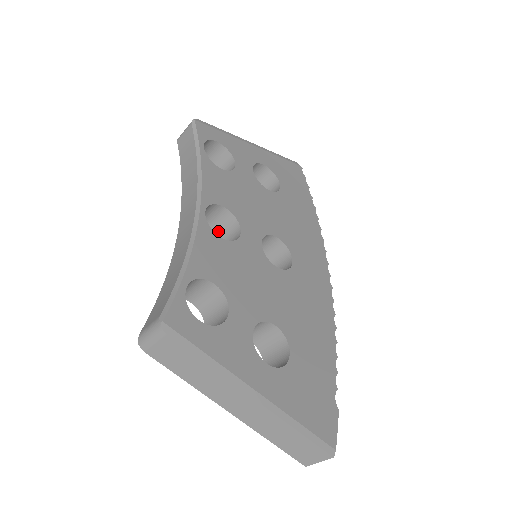
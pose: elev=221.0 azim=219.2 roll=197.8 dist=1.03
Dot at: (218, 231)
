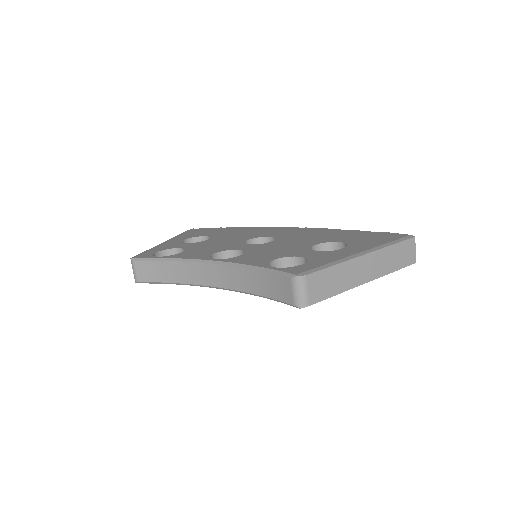
Dot at: occluded
